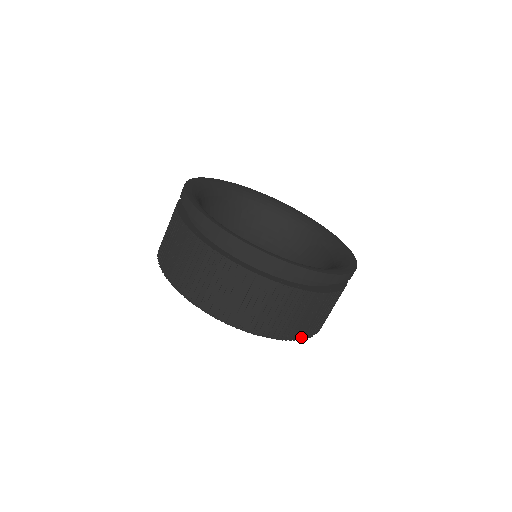
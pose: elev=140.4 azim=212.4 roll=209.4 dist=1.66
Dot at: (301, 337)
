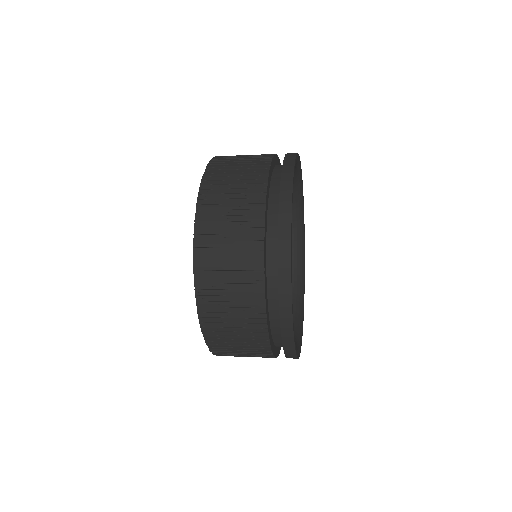
Dot at: (203, 321)
